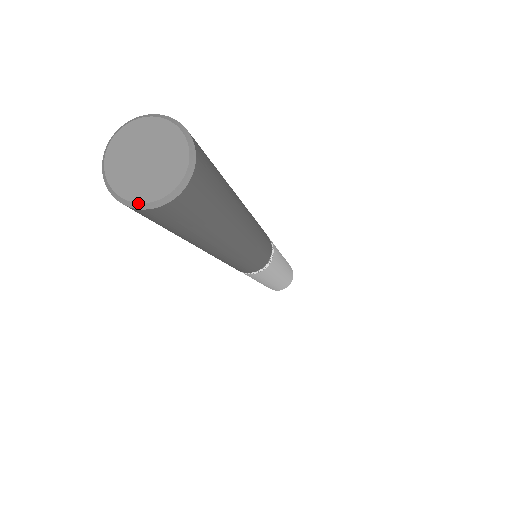
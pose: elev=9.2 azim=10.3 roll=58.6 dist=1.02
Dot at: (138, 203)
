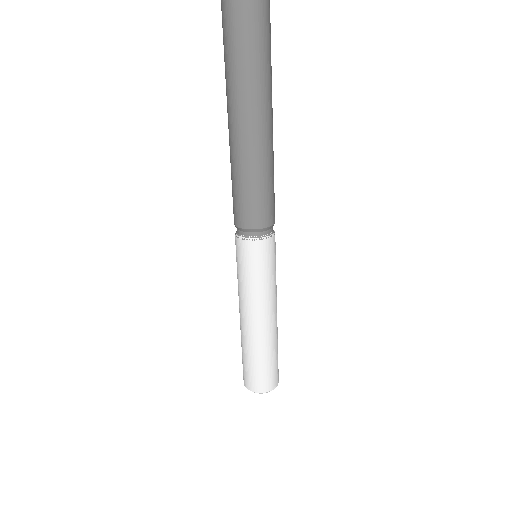
Dot at: out of frame
